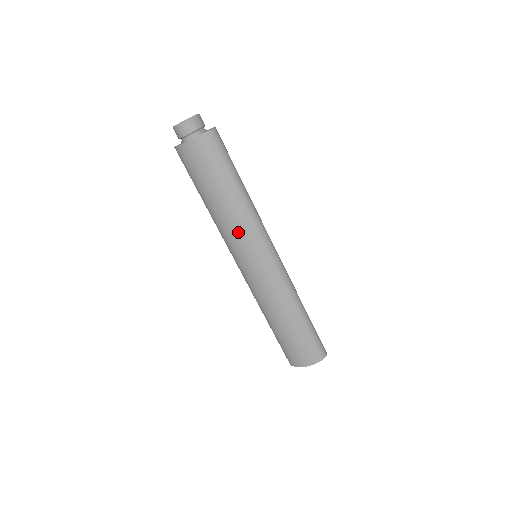
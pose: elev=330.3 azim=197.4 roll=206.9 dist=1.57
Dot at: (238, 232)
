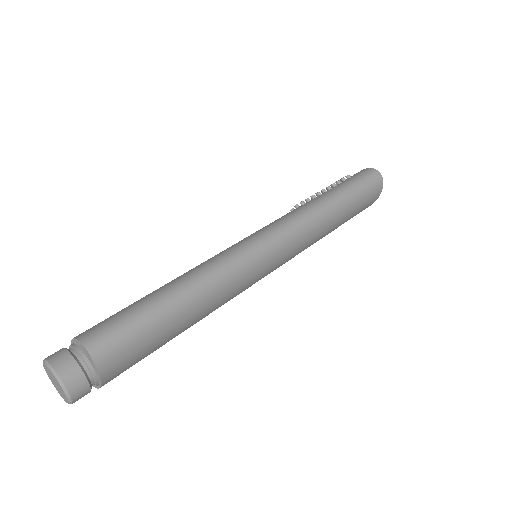
Dot at: (234, 295)
